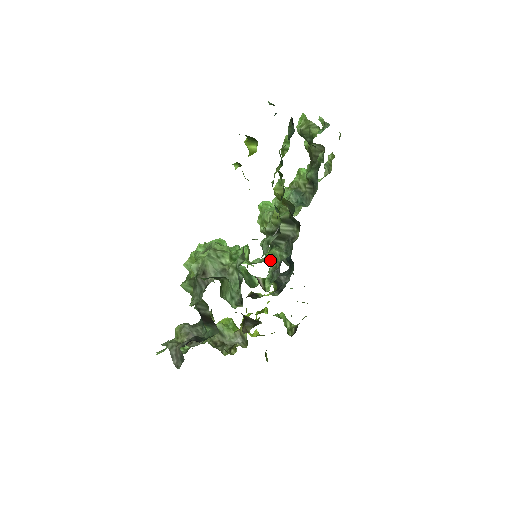
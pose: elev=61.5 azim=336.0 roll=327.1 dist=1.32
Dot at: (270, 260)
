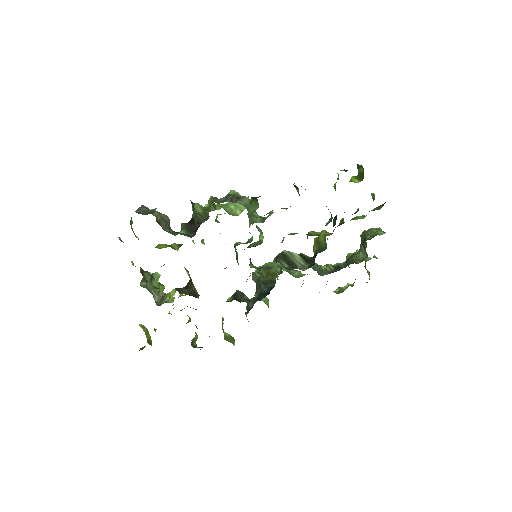
Dot at: occluded
